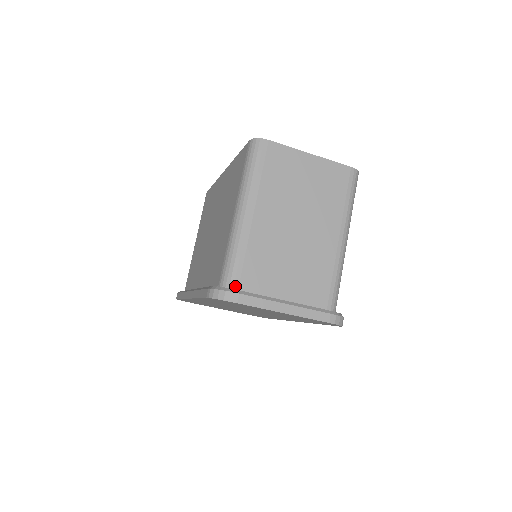
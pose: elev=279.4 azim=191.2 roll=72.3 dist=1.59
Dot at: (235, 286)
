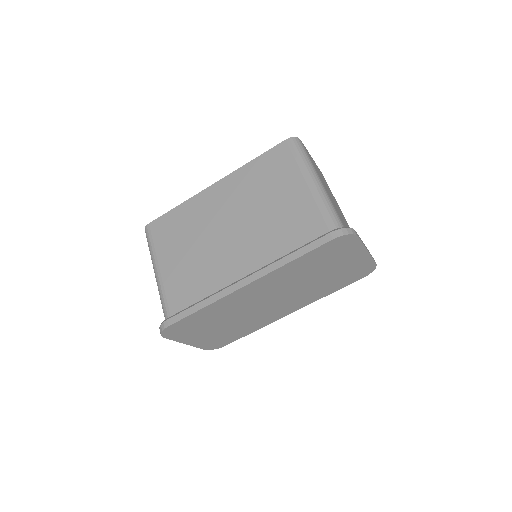
Dot at: occluded
